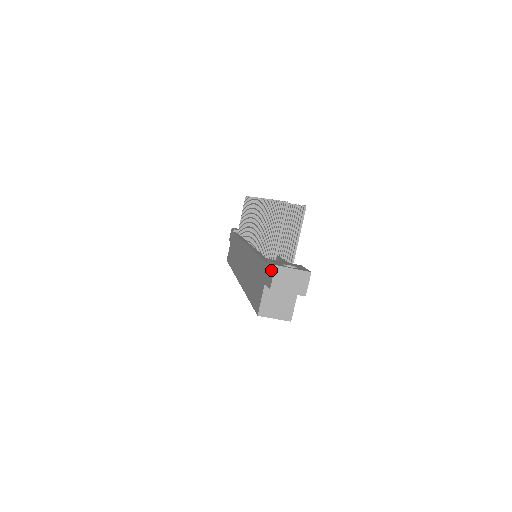
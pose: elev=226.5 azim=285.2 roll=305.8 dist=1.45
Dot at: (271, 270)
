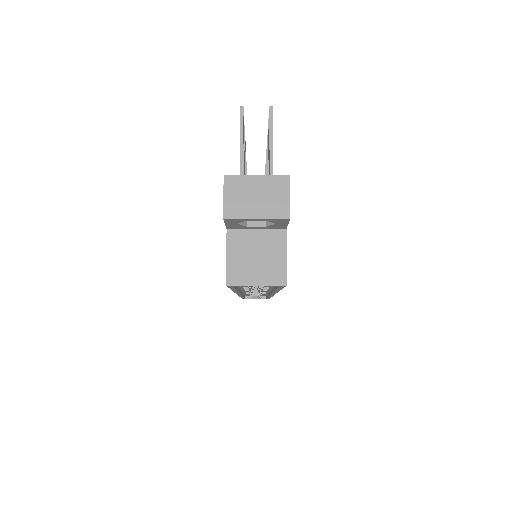
Dot at: occluded
